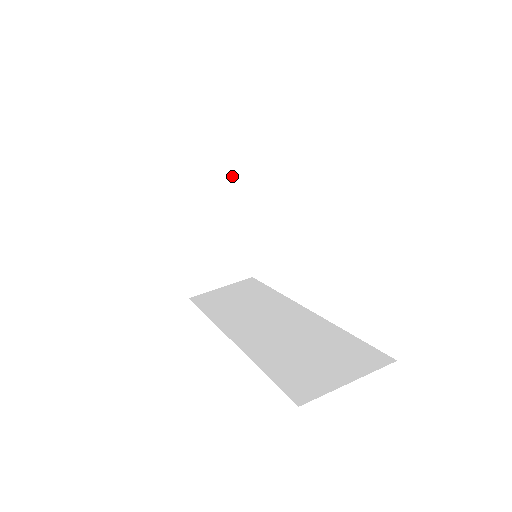
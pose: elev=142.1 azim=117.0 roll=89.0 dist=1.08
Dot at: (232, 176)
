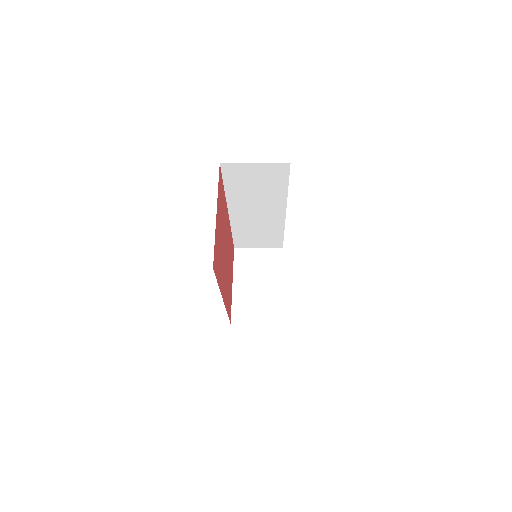
Dot at: (282, 252)
